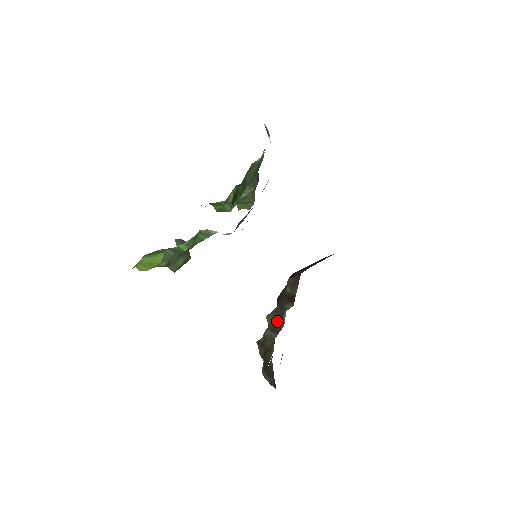
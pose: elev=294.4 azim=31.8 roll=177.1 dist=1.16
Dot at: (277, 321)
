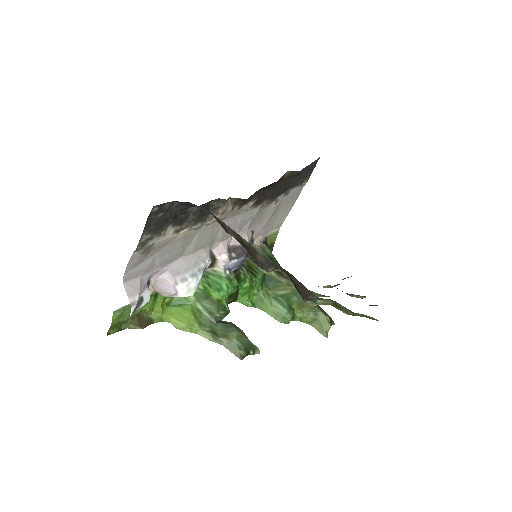
Dot at: occluded
